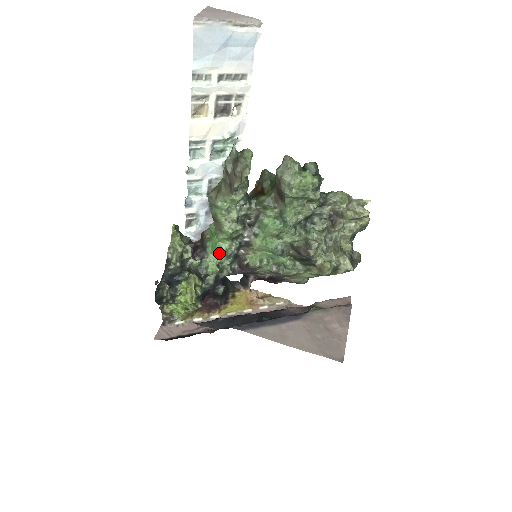
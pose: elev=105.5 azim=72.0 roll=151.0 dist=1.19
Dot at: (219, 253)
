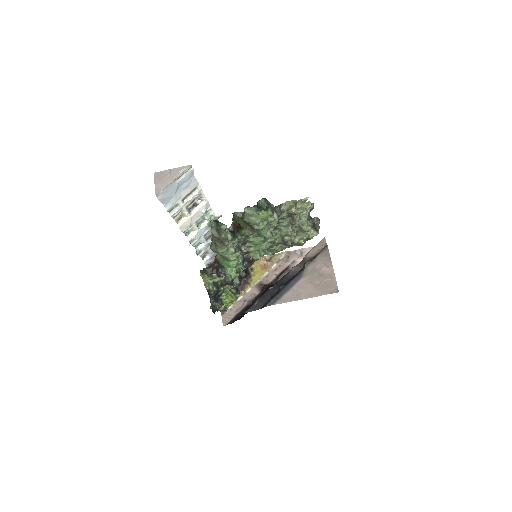
Dot at: (234, 267)
